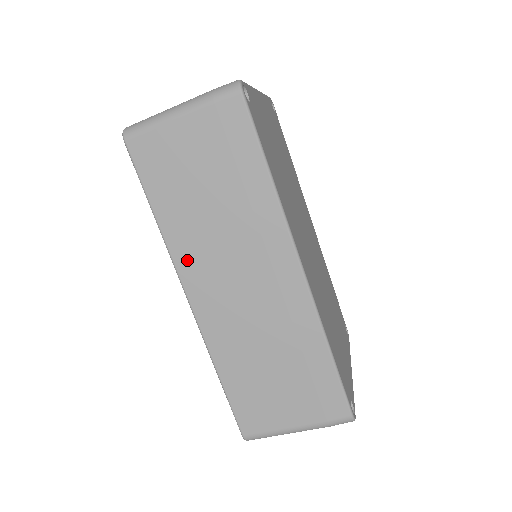
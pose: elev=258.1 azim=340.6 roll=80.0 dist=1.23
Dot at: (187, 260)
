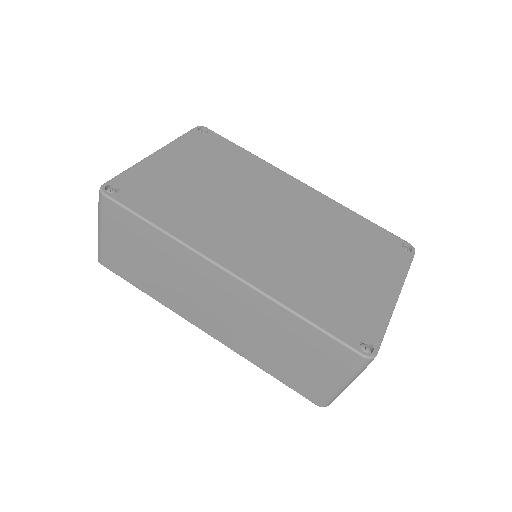
Dot at: (181, 309)
